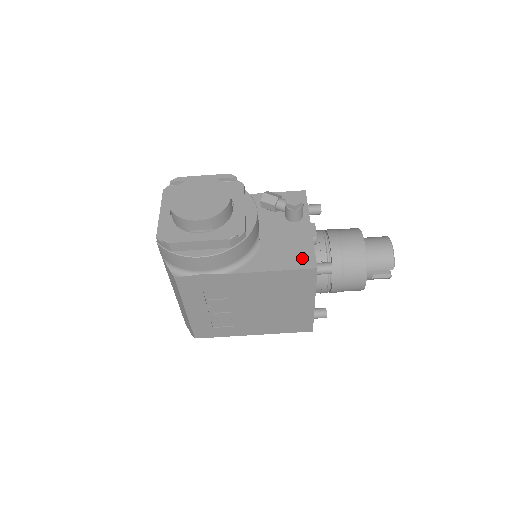
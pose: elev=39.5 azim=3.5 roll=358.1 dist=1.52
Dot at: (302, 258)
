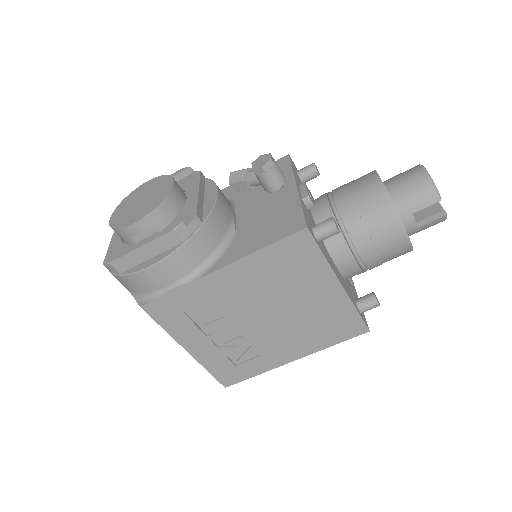
Dot at: (286, 224)
